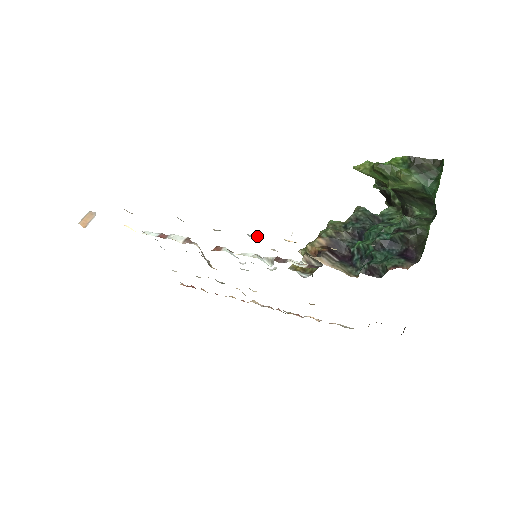
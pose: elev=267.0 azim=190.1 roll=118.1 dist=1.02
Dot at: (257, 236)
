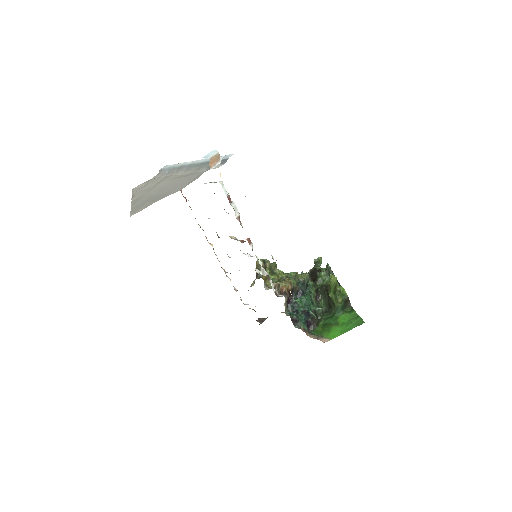
Dot at: occluded
